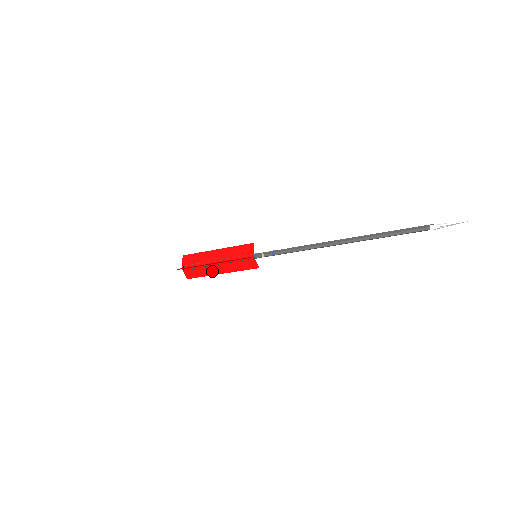
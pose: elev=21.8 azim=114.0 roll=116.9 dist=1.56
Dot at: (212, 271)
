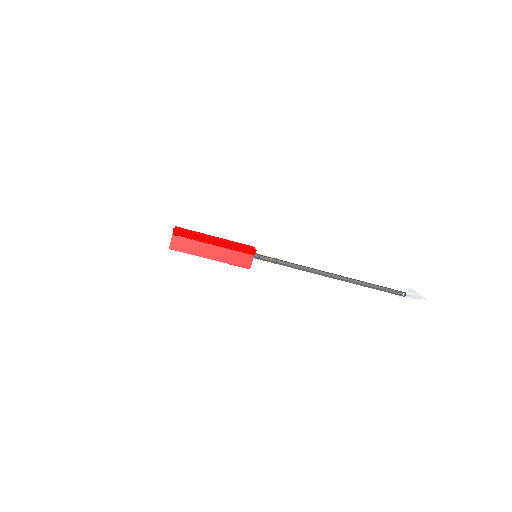
Dot at: (202, 252)
